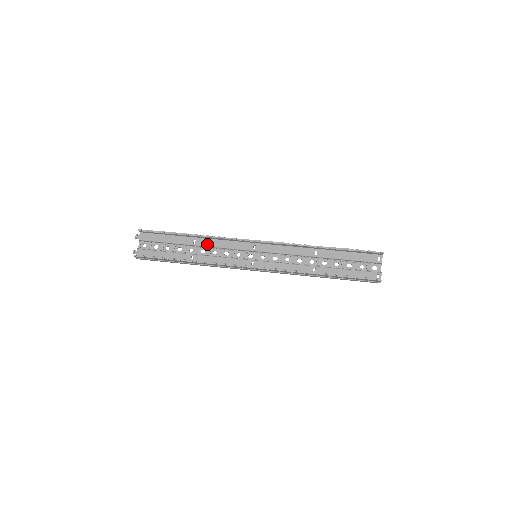
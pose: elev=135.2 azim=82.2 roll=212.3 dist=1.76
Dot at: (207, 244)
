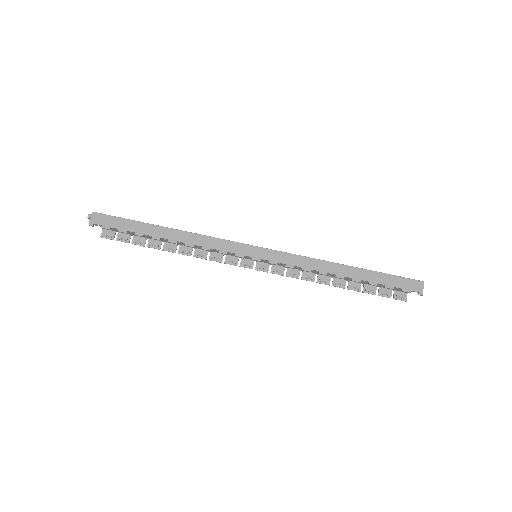
Dot at: occluded
